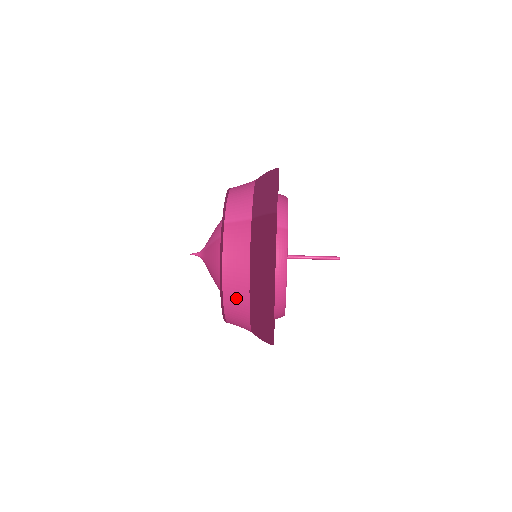
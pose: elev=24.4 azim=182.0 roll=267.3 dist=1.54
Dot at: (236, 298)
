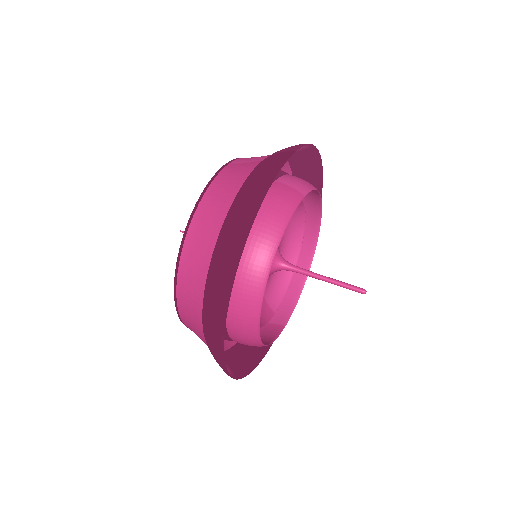
Dot at: (199, 245)
